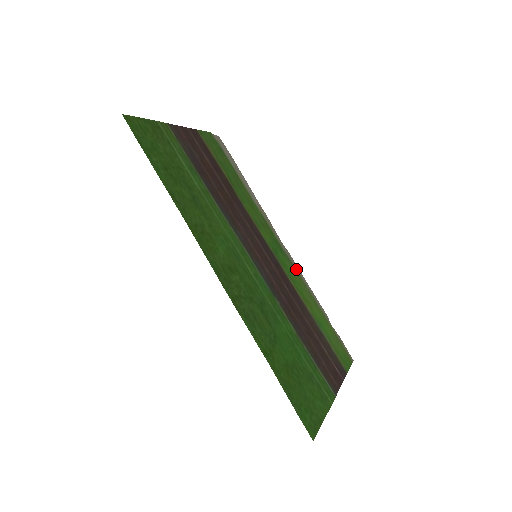
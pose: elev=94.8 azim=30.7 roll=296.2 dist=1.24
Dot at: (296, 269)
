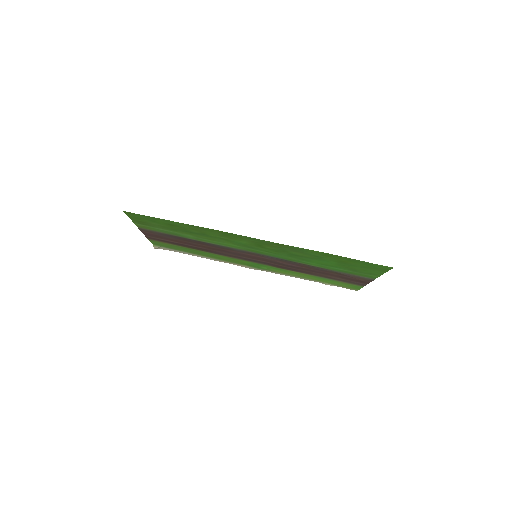
Dot at: (276, 273)
